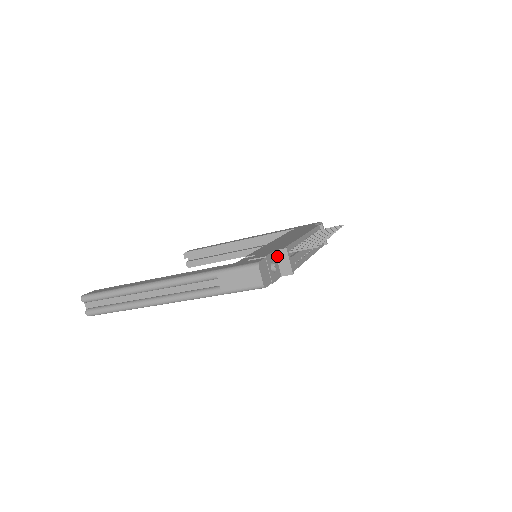
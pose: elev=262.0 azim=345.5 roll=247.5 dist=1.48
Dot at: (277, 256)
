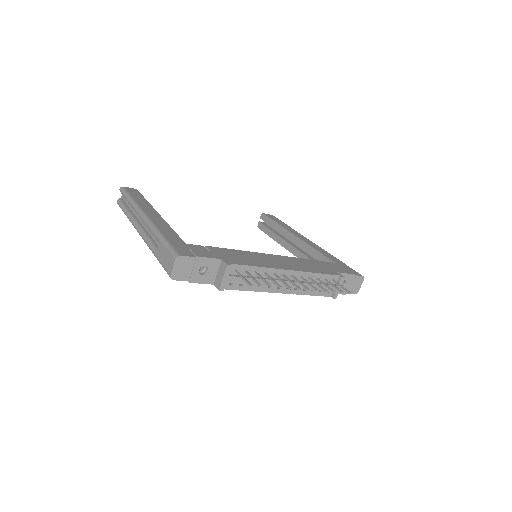
Dot at: (220, 265)
